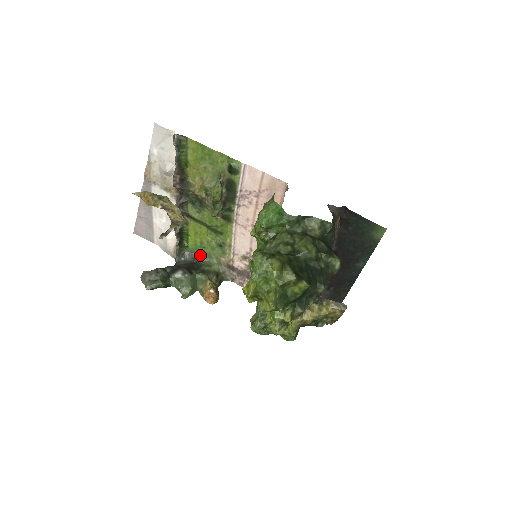
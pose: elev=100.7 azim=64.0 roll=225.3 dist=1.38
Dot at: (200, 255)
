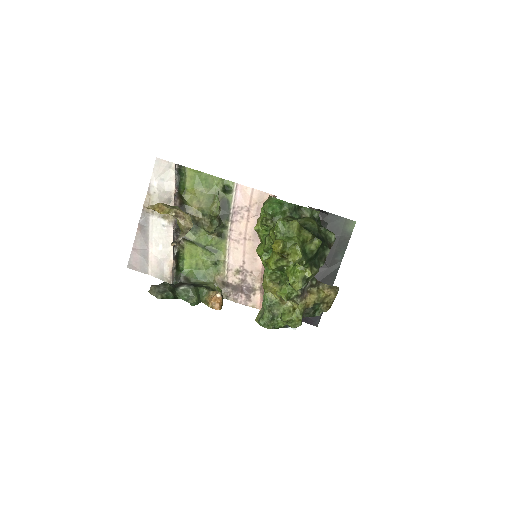
Dot at: (195, 278)
